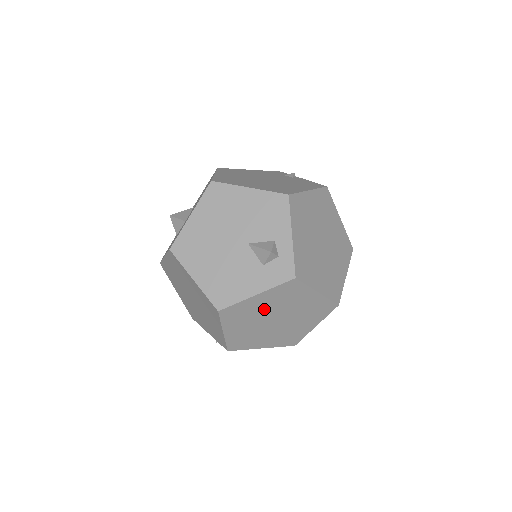
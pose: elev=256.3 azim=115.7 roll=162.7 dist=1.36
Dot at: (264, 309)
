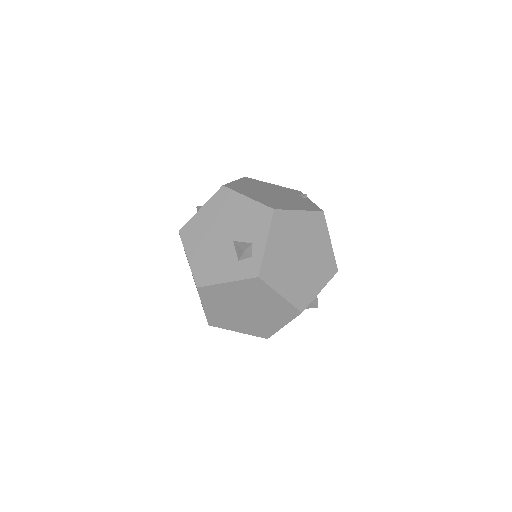
Dot at: (235, 297)
